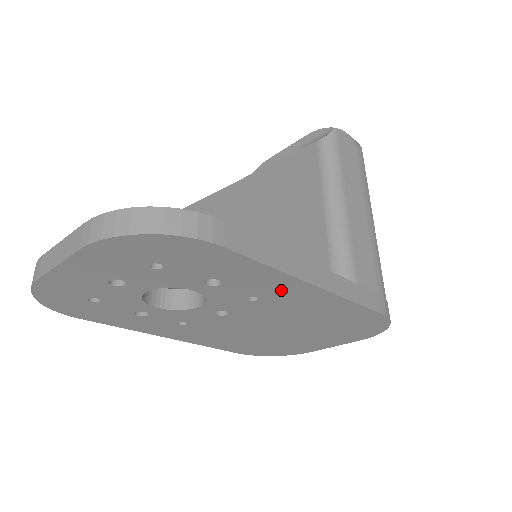
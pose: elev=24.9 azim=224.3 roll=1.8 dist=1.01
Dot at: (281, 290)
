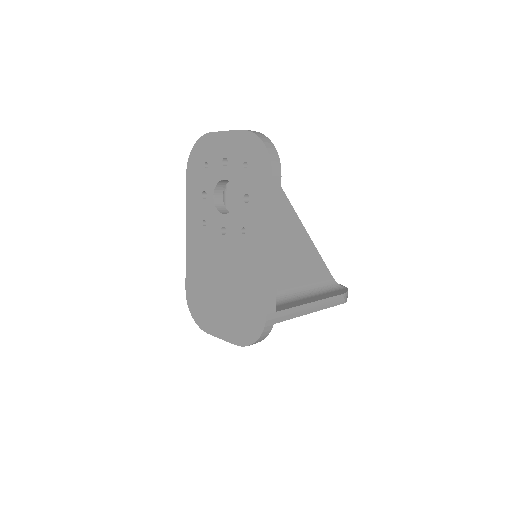
Dot at: (257, 234)
